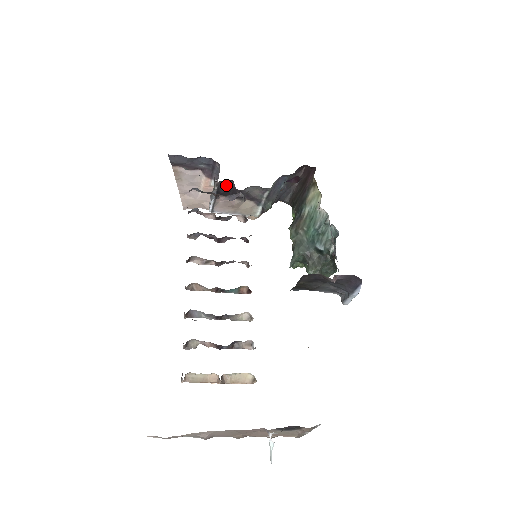
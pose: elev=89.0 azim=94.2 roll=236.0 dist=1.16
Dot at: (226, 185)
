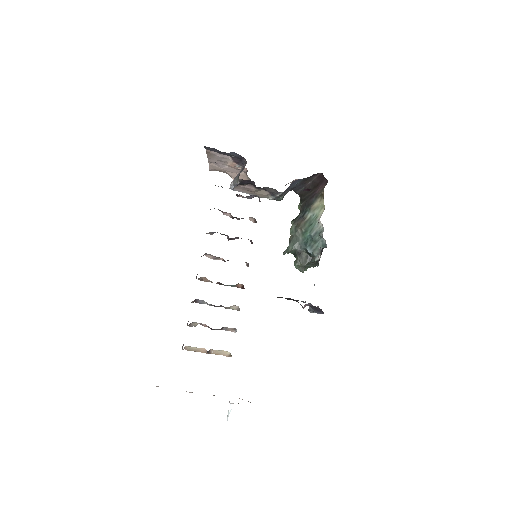
Dot at: (248, 181)
